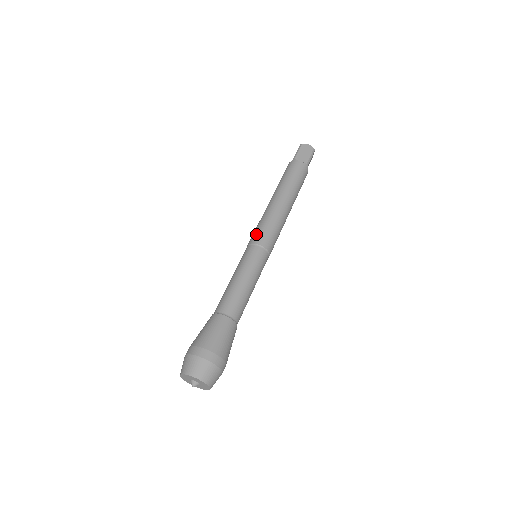
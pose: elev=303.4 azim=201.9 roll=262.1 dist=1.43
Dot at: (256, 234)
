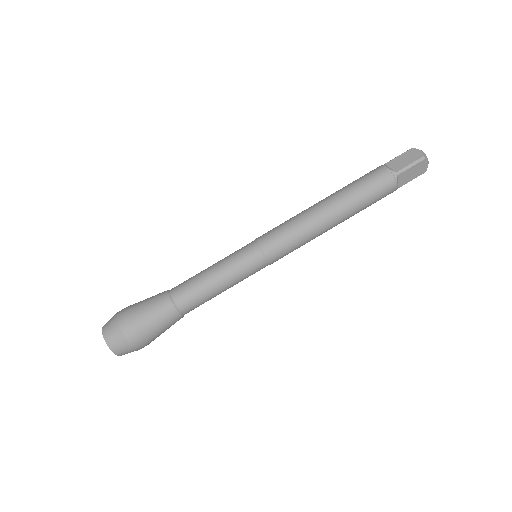
Dot at: (267, 232)
